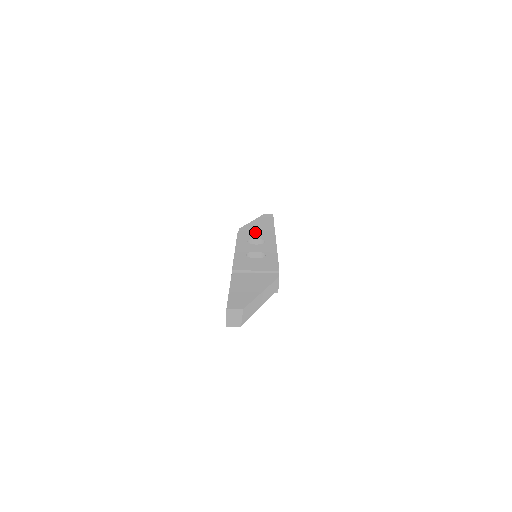
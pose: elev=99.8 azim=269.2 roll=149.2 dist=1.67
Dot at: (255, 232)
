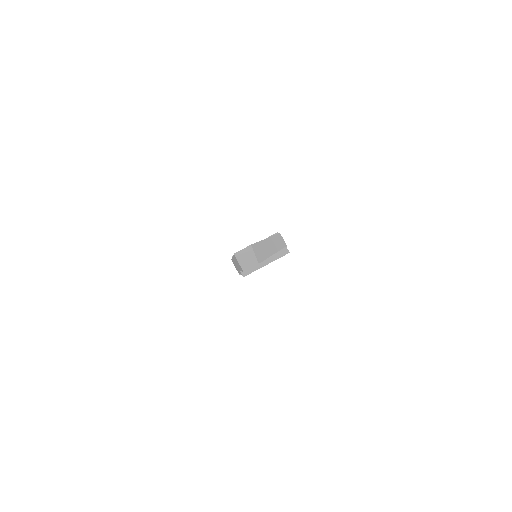
Dot at: occluded
